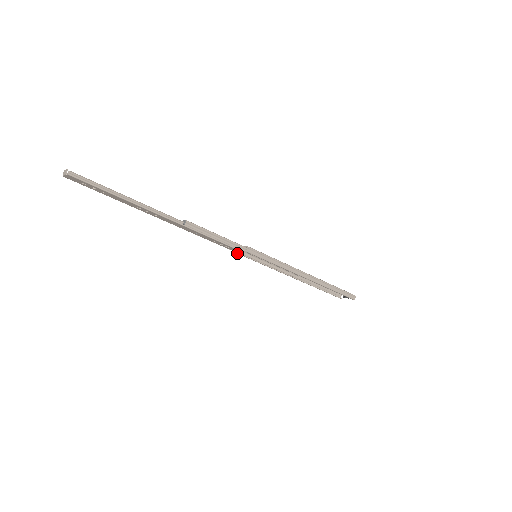
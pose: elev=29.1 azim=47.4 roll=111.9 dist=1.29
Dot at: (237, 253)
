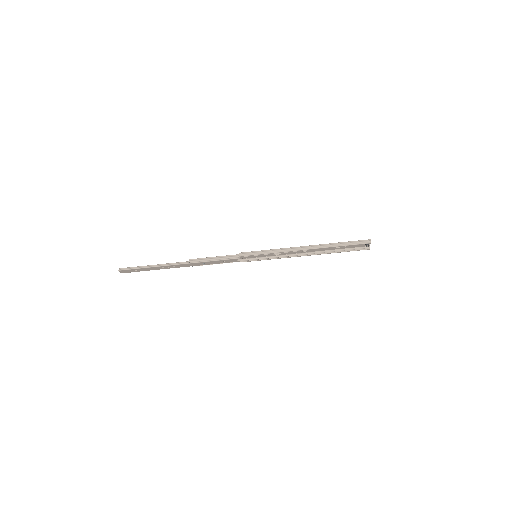
Dot at: occluded
